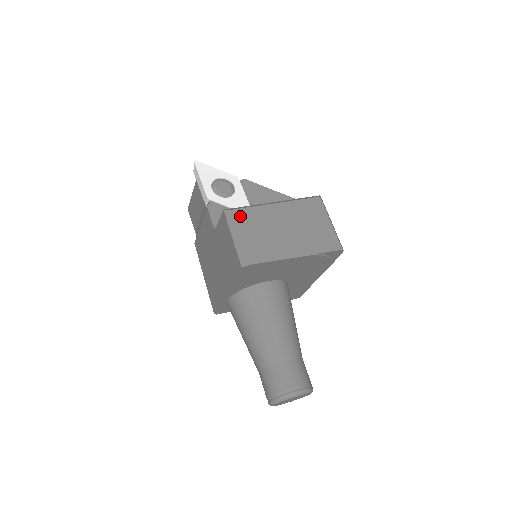
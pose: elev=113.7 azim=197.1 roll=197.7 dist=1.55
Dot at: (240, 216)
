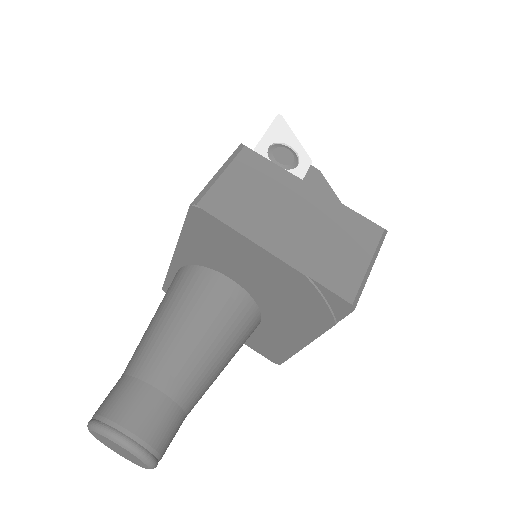
Dot at: (252, 161)
